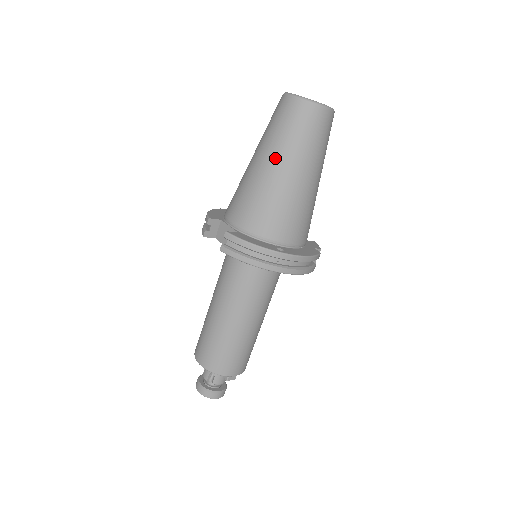
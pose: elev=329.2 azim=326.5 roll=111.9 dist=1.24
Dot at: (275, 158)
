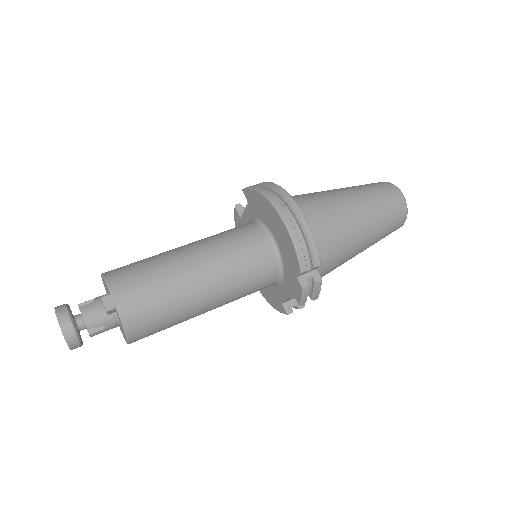
Dot at: occluded
